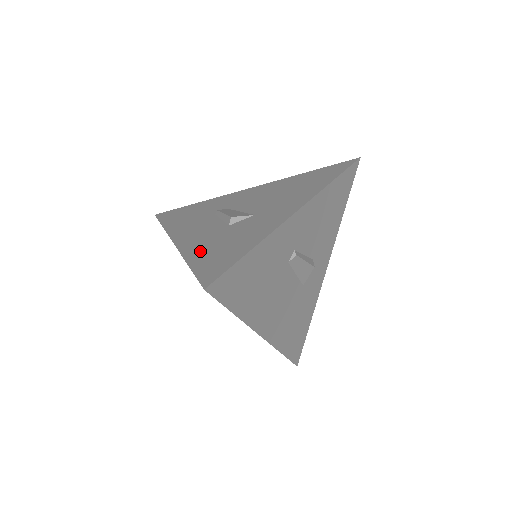
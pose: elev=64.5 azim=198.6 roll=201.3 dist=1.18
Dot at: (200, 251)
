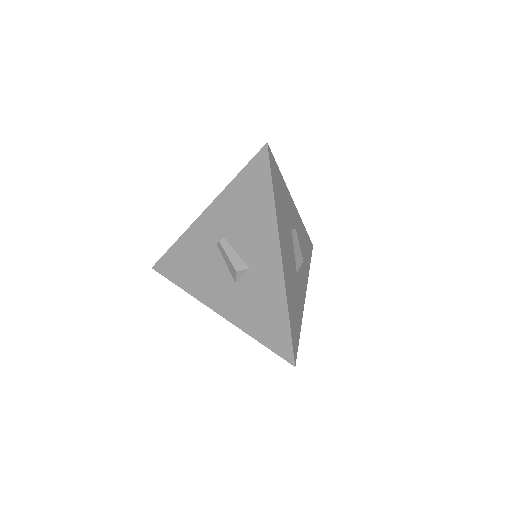
Dot at: occluded
